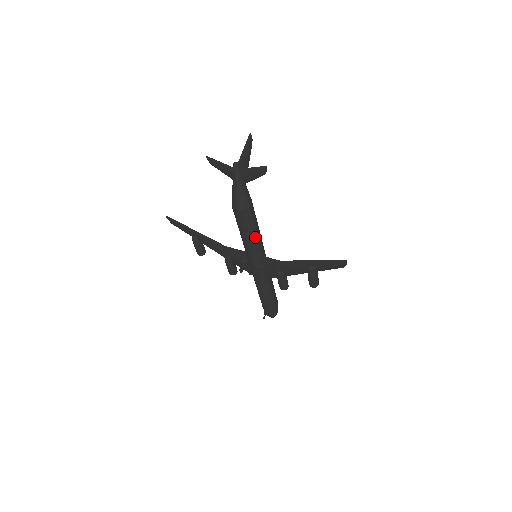
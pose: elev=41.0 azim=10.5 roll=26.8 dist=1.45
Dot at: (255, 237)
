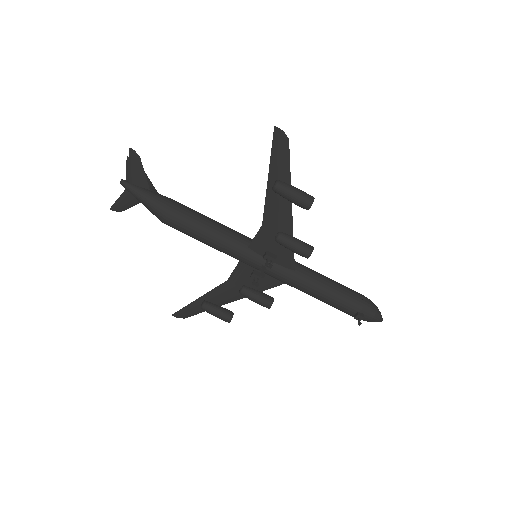
Dot at: (218, 231)
